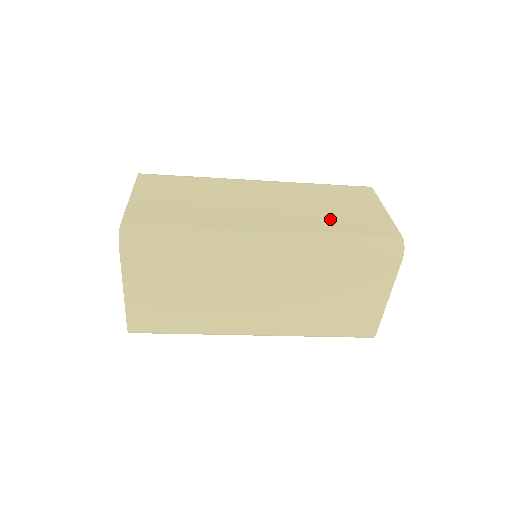
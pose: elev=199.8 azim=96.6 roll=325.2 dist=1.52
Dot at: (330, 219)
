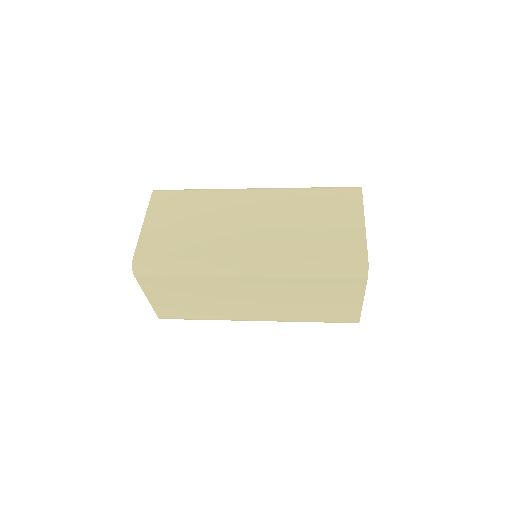
Dot at: (307, 240)
